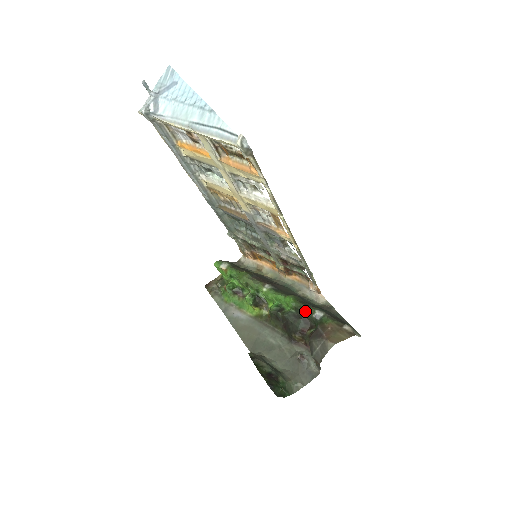
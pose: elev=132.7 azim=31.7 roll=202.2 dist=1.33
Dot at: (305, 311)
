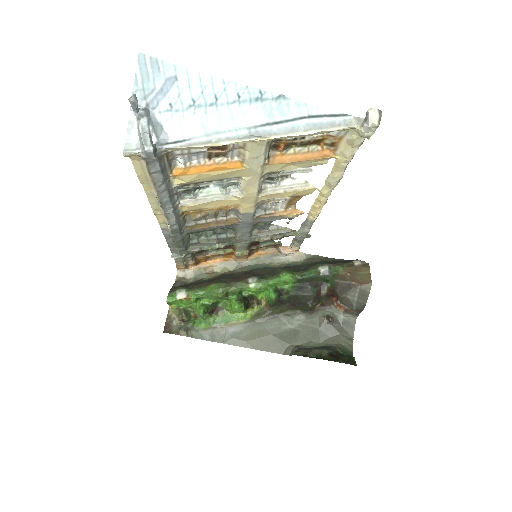
Dot at: (311, 276)
